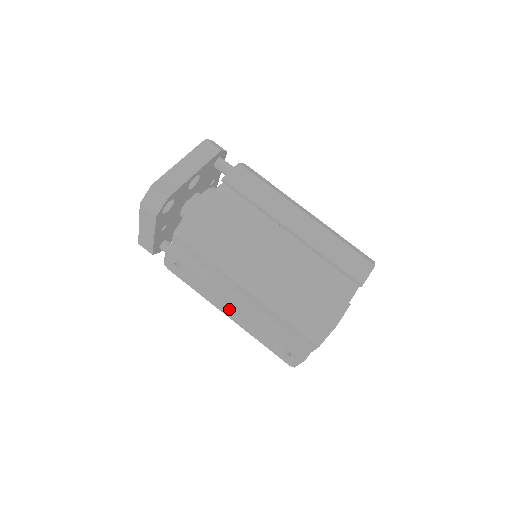
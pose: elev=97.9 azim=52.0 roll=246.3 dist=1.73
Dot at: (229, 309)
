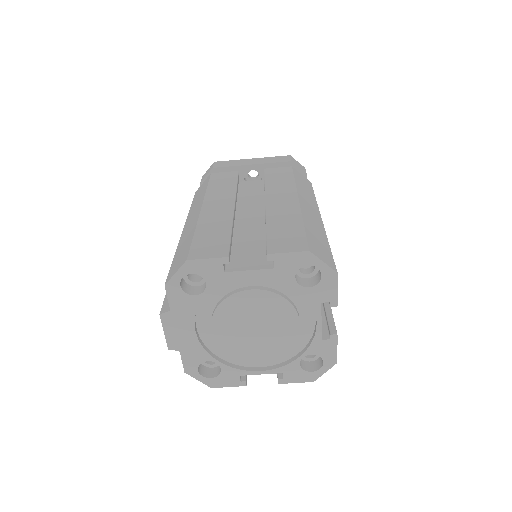
Dot at: occluded
